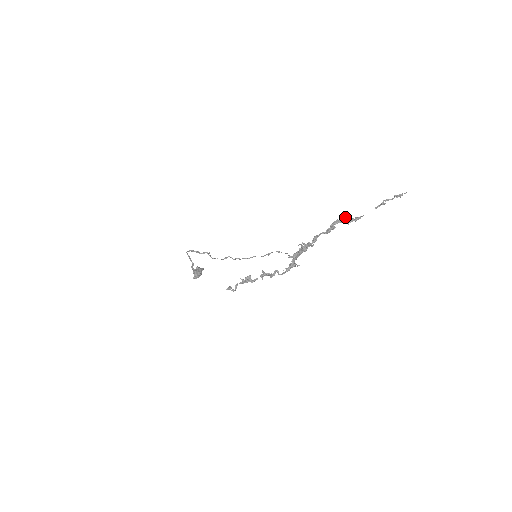
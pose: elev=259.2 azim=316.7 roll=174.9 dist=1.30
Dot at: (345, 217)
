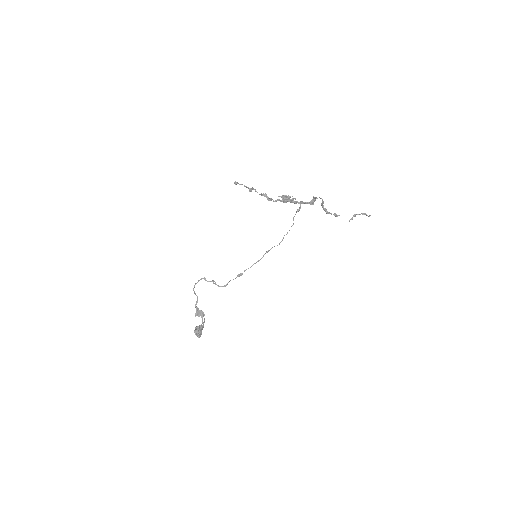
Dot at: (325, 208)
